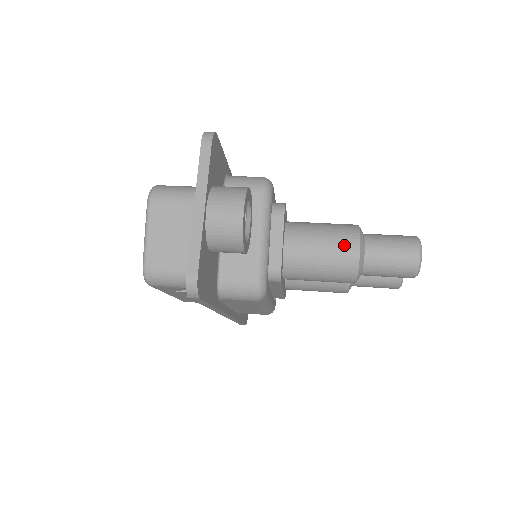
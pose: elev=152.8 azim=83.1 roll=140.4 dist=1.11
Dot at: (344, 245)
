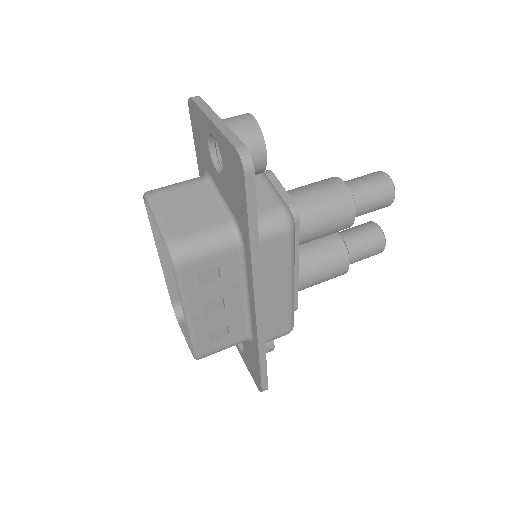
Dot at: (330, 183)
